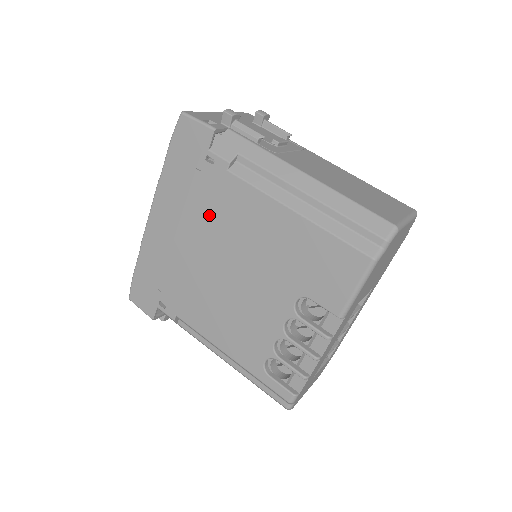
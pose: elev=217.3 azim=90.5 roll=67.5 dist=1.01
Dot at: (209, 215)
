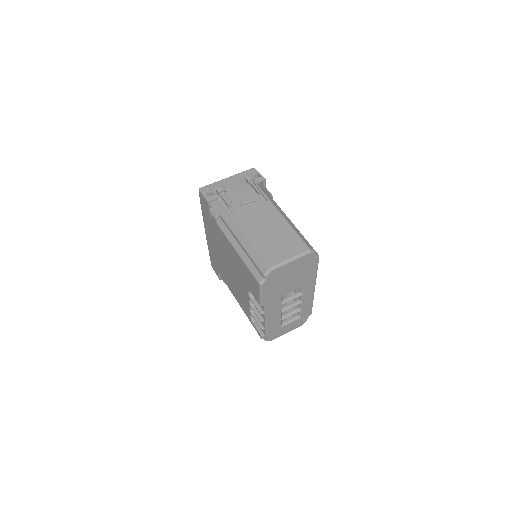
Dot at: (218, 240)
